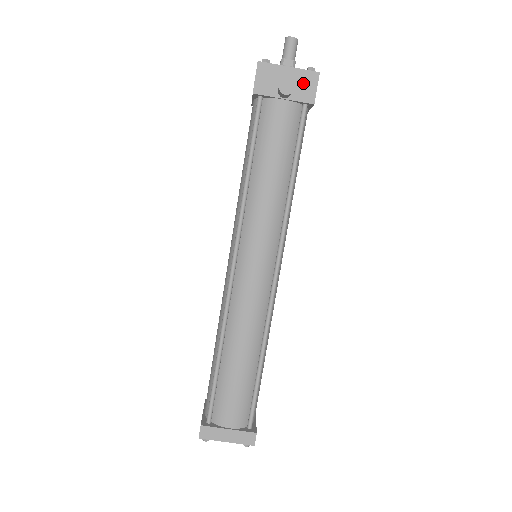
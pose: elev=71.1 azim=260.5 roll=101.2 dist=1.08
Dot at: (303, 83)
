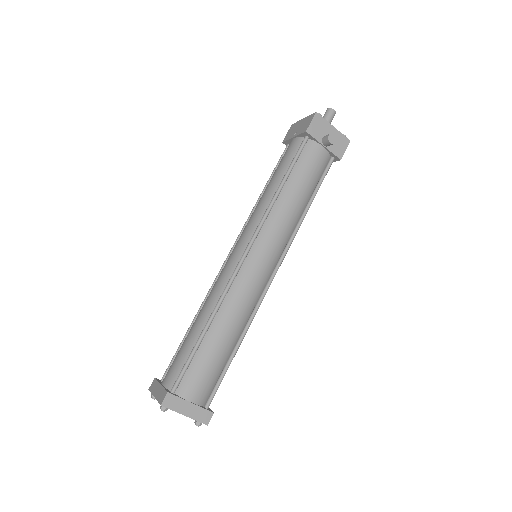
Dot at: (339, 142)
